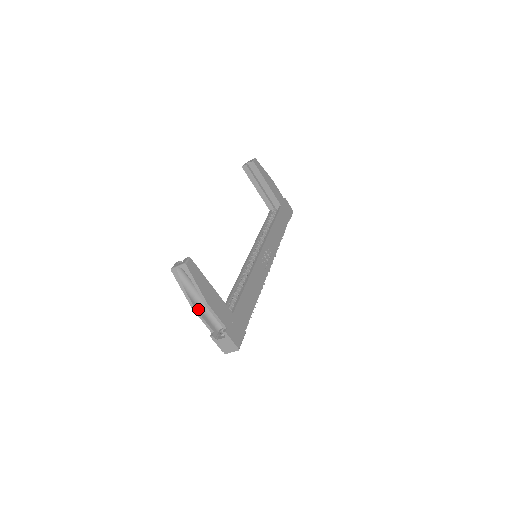
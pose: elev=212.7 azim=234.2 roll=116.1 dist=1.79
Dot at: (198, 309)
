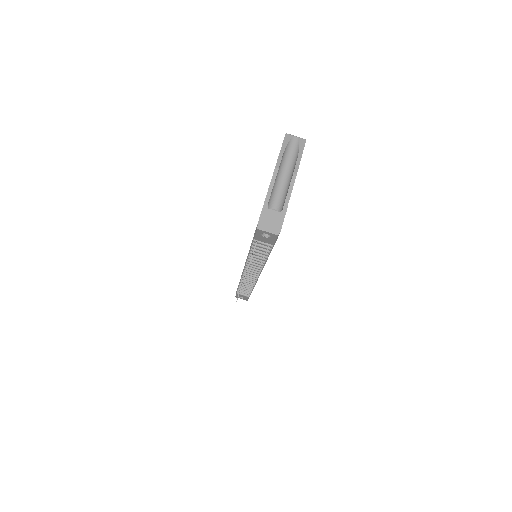
Dot at: (277, 174)
